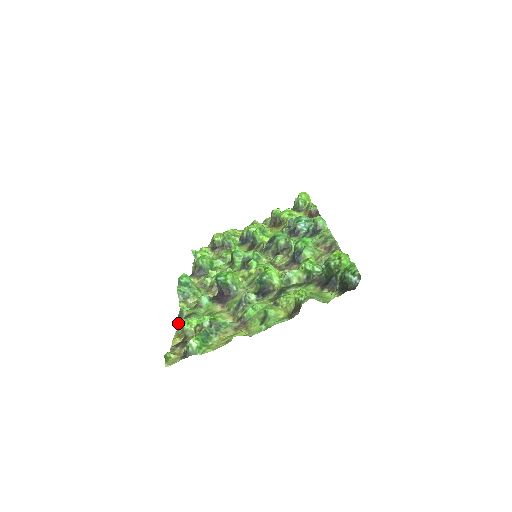
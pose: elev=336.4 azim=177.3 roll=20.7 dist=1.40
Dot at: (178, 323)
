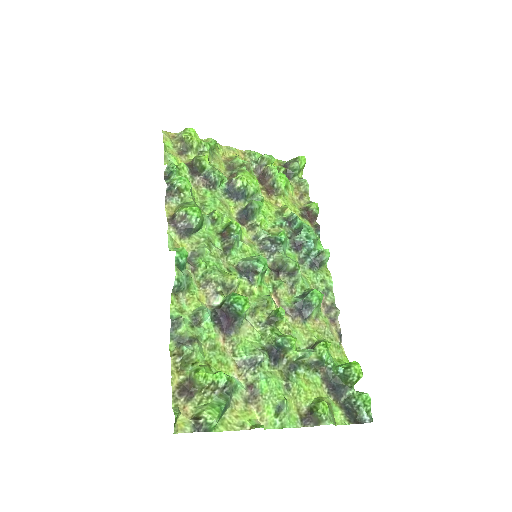
Dot at: (171, 338)
